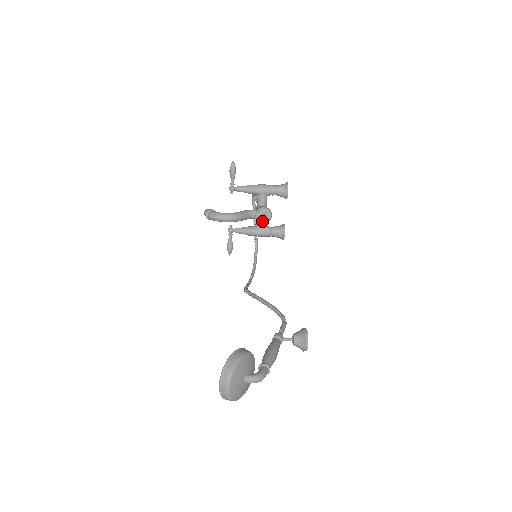
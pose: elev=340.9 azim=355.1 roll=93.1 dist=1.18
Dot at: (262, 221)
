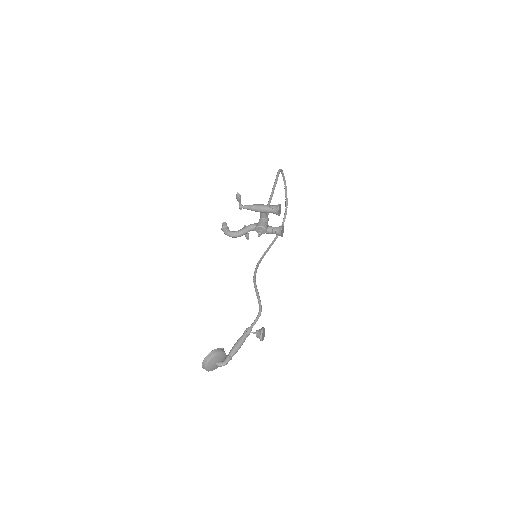
Dot at: occluded
